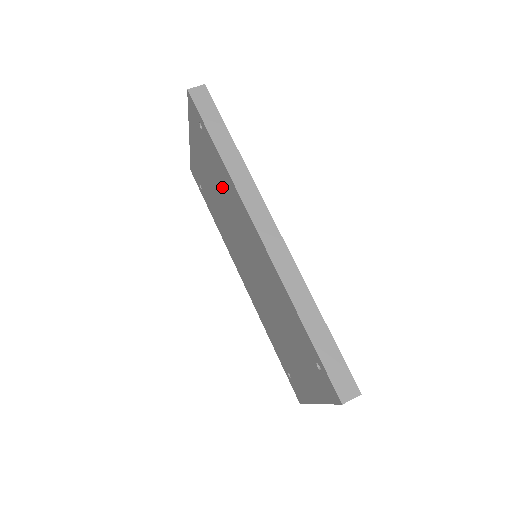
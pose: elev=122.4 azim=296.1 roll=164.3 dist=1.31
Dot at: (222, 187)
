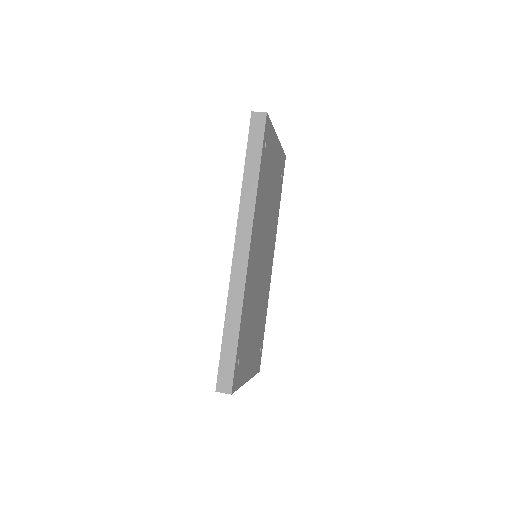
Dot at: occluded
